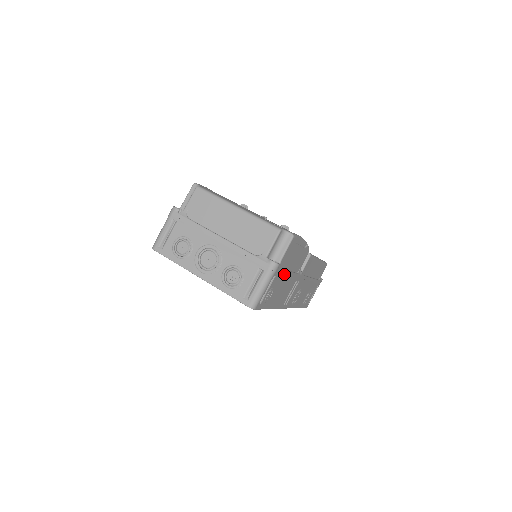
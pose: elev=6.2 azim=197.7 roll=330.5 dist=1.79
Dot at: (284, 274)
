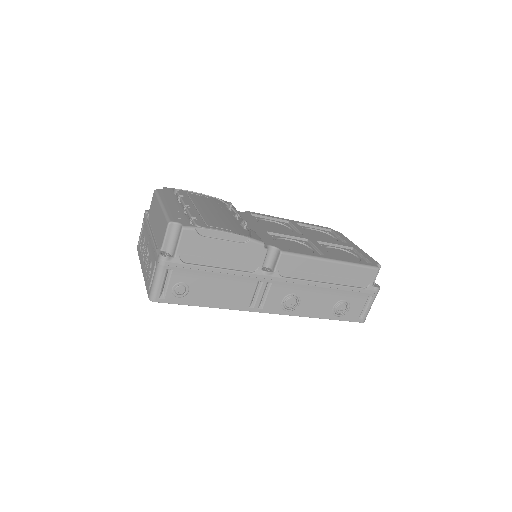
Dot at: (199, 269)
